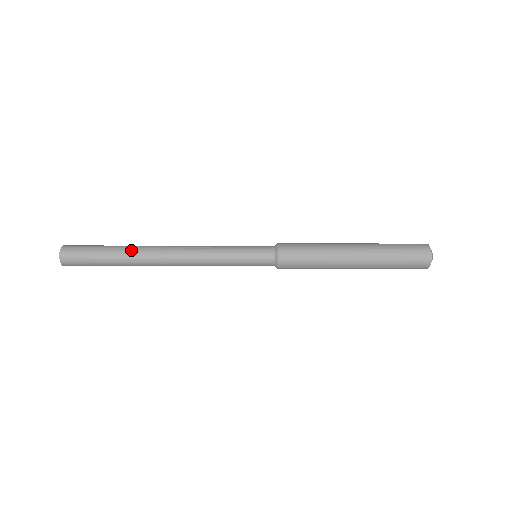
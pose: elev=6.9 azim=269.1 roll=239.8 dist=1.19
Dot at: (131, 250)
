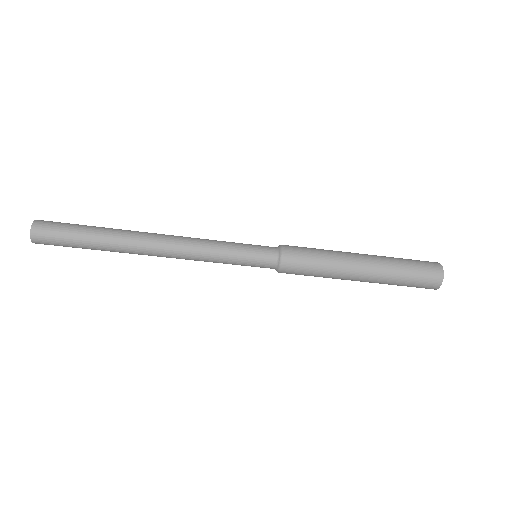
Dot at: (119, 229)
